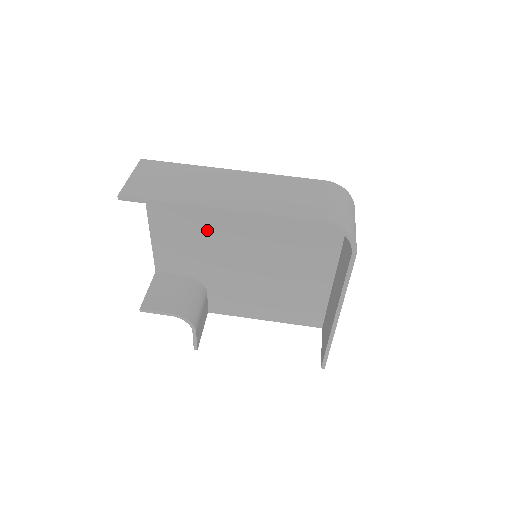
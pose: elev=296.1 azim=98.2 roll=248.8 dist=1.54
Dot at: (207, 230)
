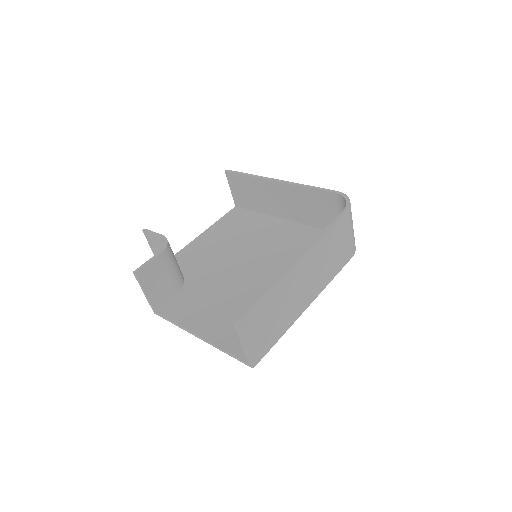
Dot at: (235, 245)
